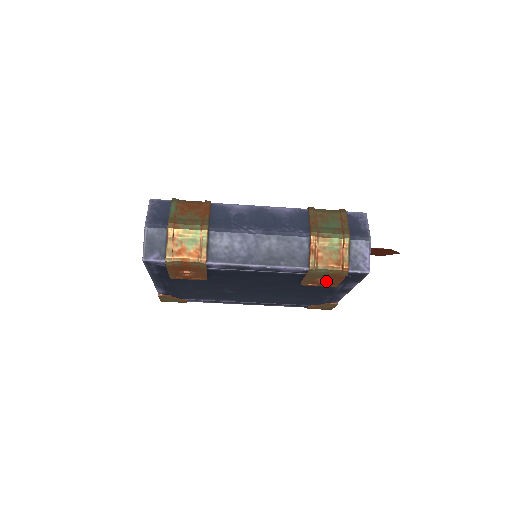
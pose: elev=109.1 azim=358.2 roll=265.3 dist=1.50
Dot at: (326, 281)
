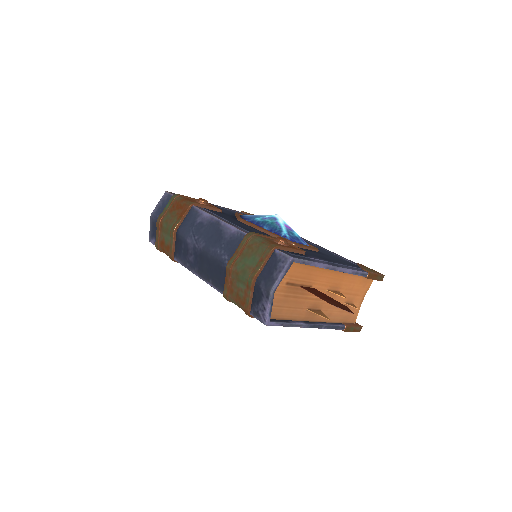
Dot at: occluded
